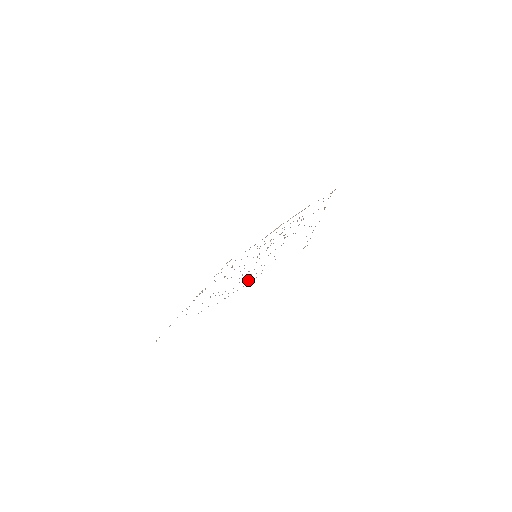
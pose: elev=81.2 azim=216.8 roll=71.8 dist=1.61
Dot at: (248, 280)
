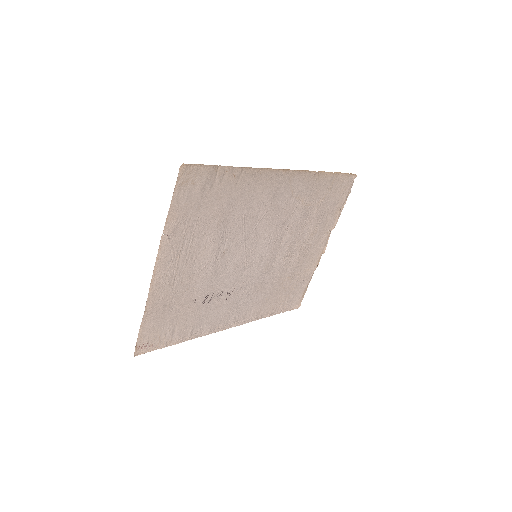
Dot at: (175, 241)
